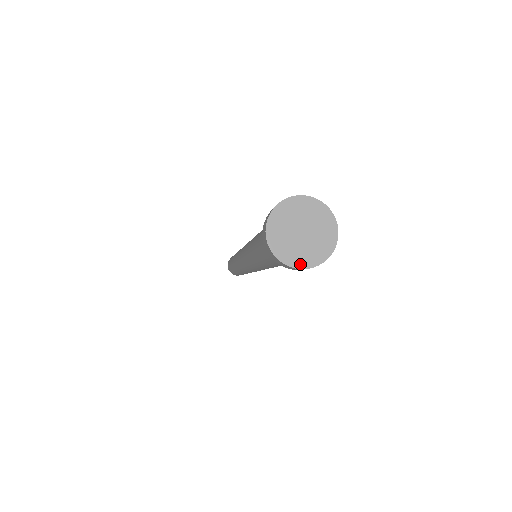
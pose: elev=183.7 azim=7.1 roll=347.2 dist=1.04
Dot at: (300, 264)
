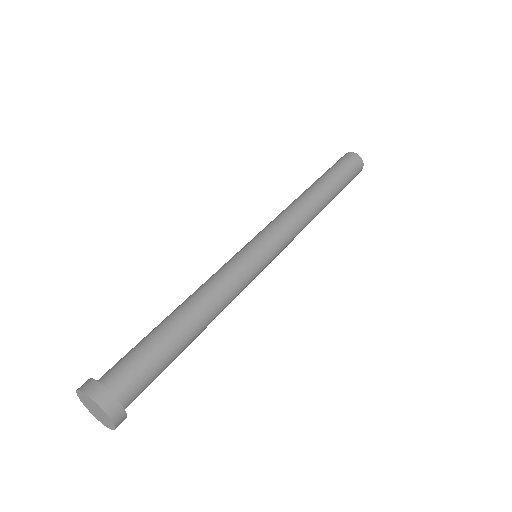
Dot at: (91, 412)
